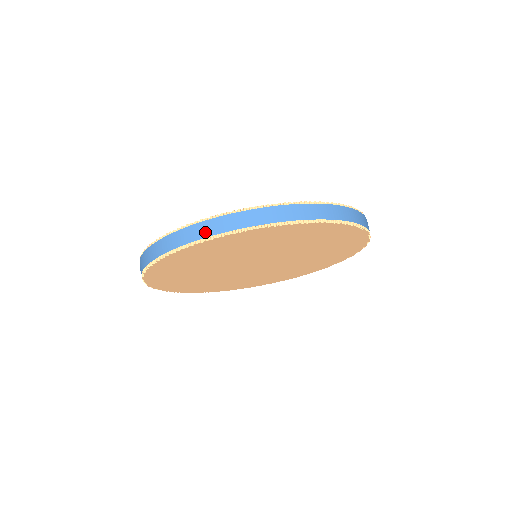
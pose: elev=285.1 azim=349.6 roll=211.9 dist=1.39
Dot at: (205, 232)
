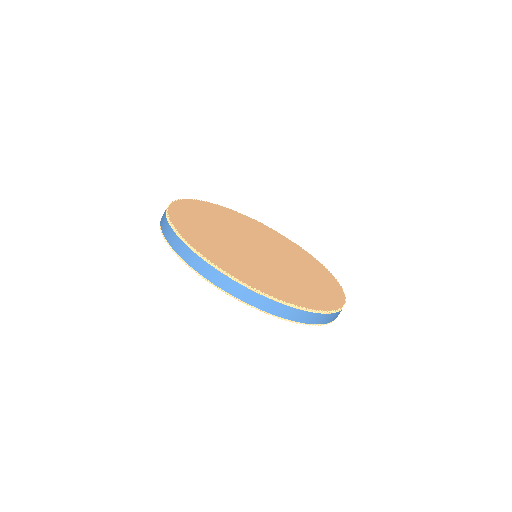
Dot at: (178, 249)
